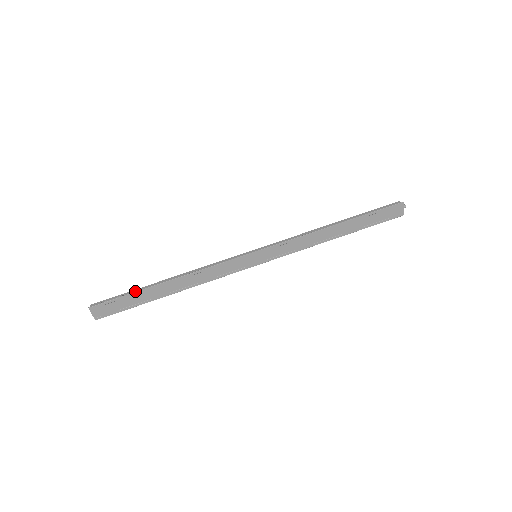
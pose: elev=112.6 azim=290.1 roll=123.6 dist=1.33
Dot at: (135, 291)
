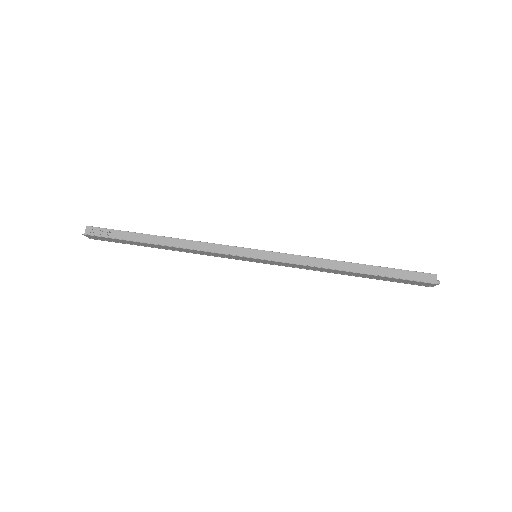
Dot at: (129, 235)
